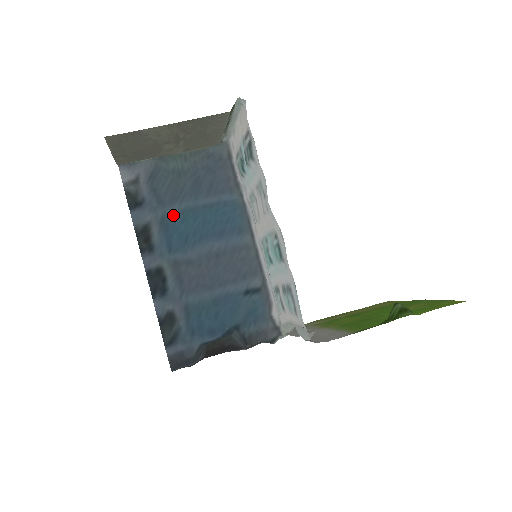
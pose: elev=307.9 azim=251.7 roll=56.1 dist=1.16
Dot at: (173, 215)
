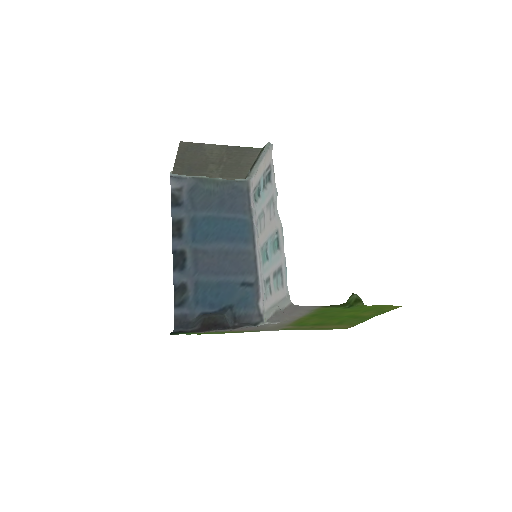
Dot at: (201, 218)
